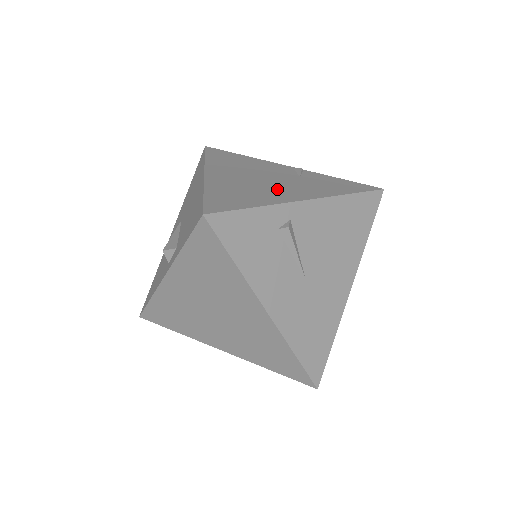
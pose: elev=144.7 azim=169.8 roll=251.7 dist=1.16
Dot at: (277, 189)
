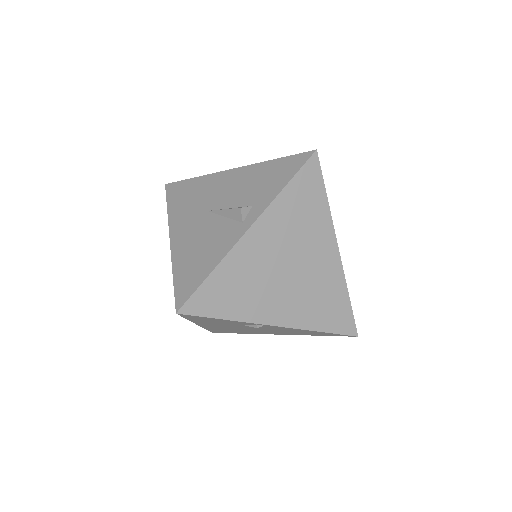
Dot at: occluded
